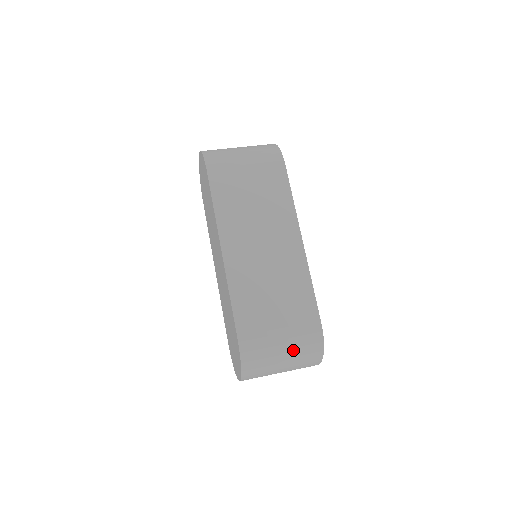
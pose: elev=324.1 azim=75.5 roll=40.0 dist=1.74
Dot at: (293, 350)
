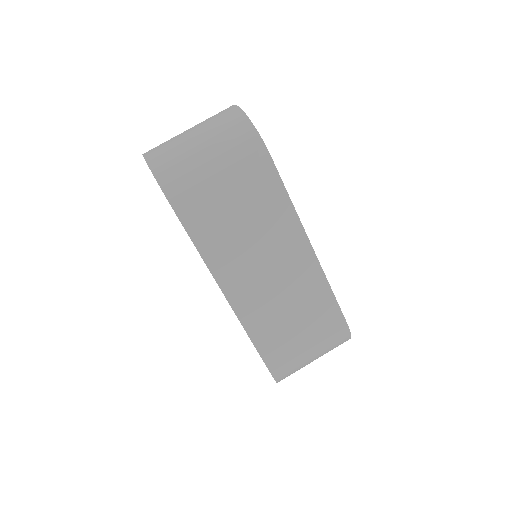
Dot at: (323, 353)
